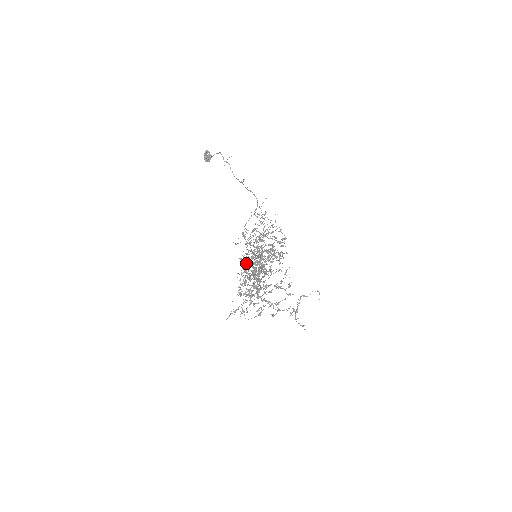
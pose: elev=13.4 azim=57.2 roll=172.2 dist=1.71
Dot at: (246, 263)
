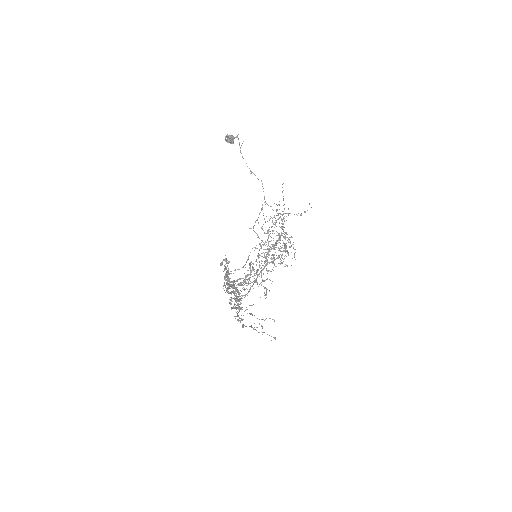
Dot at: occluded
